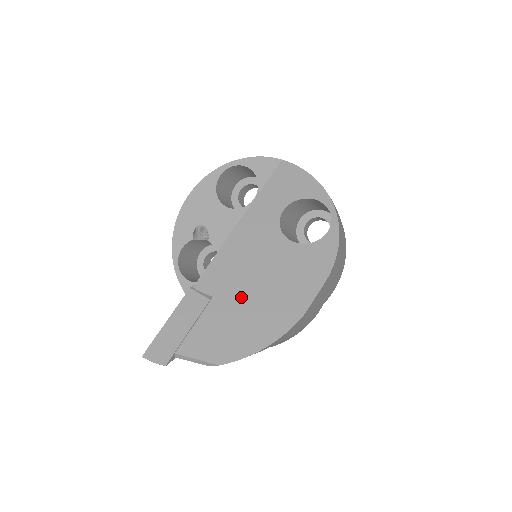
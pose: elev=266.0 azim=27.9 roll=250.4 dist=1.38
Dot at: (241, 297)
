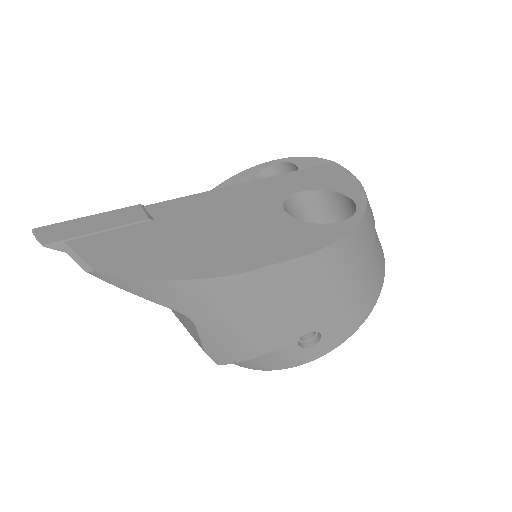
Dot at: (184, 231)
